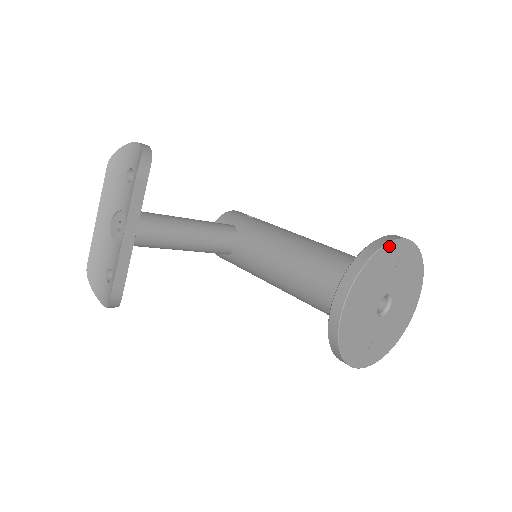
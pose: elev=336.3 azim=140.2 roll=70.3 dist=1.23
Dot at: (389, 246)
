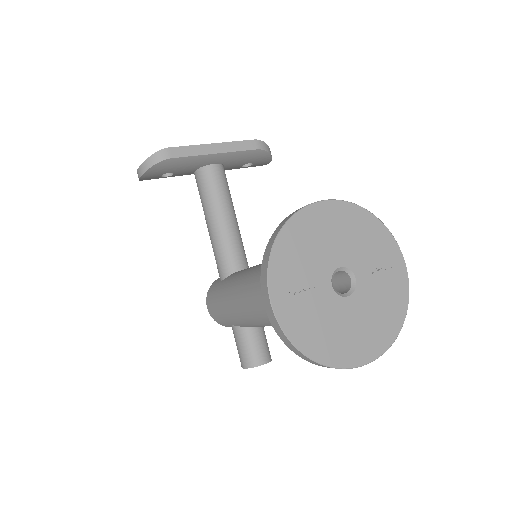
Dot at: (390, 237)
